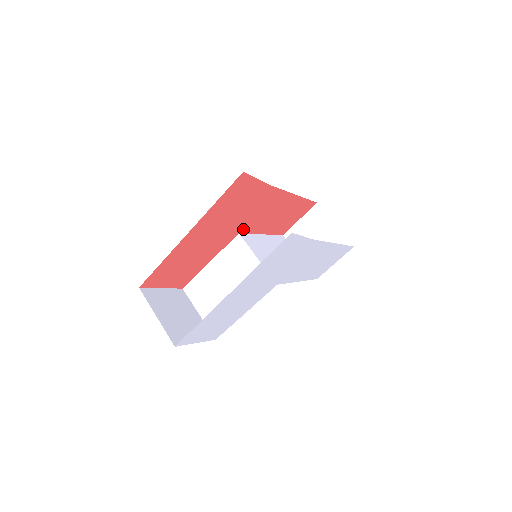
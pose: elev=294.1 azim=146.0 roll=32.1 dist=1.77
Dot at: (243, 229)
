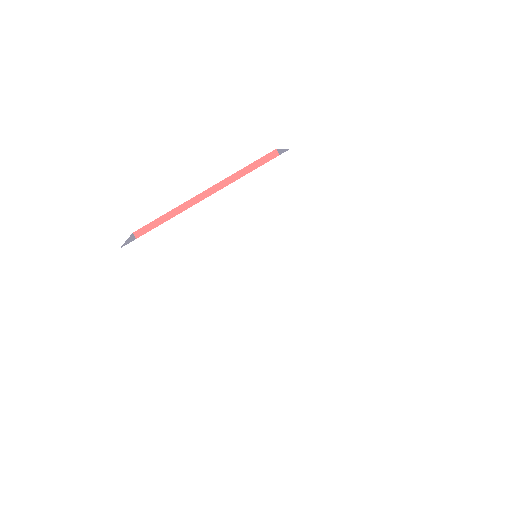
Dot at: occluded
